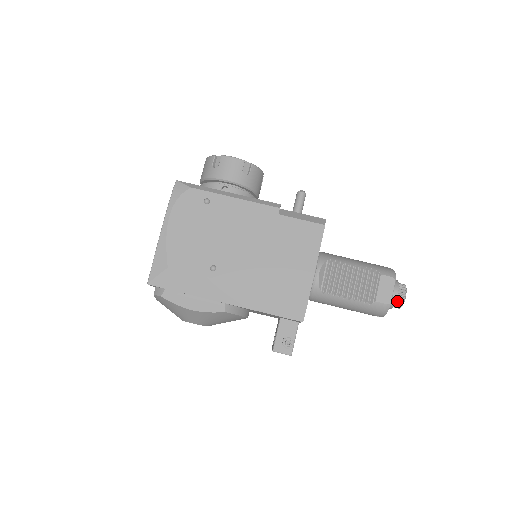
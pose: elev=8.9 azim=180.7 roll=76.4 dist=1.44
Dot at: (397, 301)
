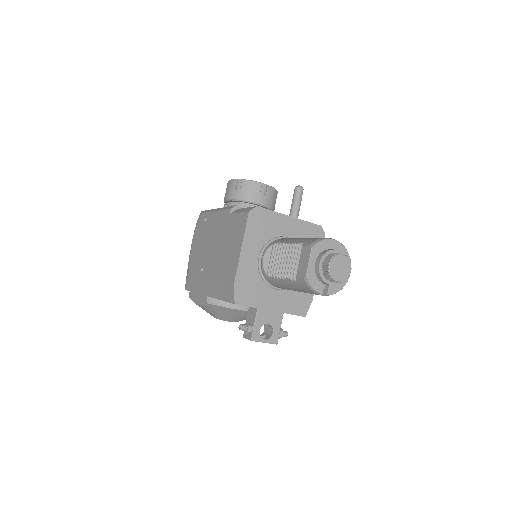
Dot at: (324, 273)
